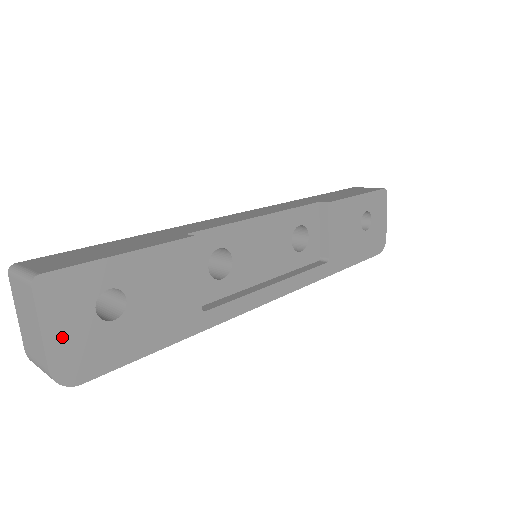
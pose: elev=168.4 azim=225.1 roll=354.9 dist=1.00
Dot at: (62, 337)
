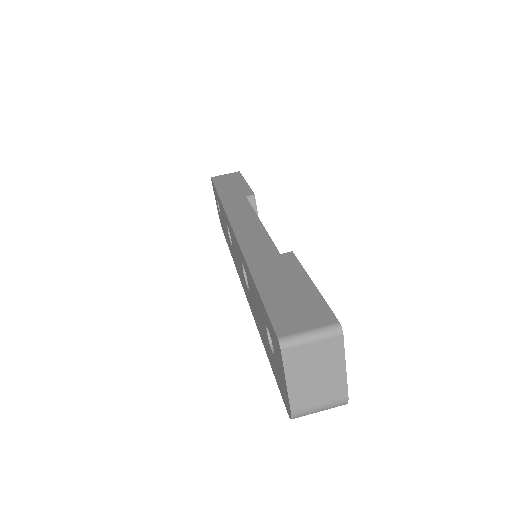
Dot at: occluded
